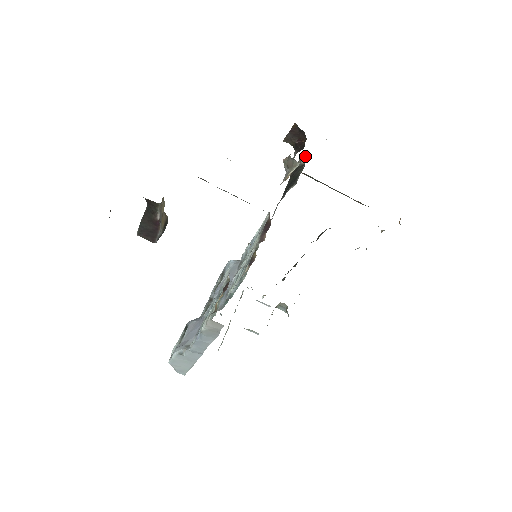
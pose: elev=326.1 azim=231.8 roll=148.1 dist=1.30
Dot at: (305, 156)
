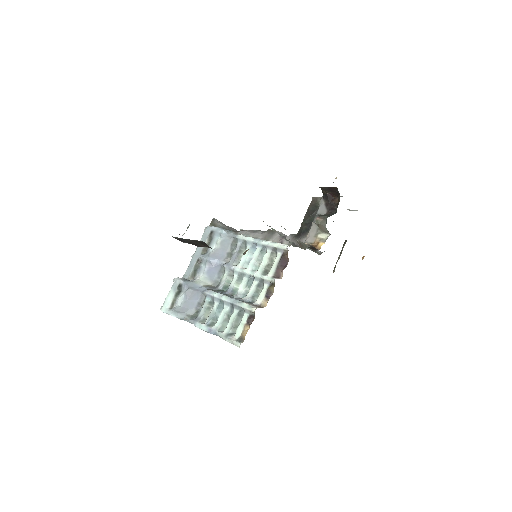
Dot at: occluded
